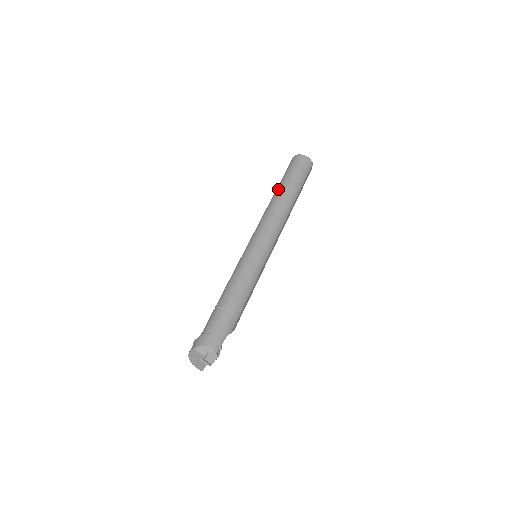
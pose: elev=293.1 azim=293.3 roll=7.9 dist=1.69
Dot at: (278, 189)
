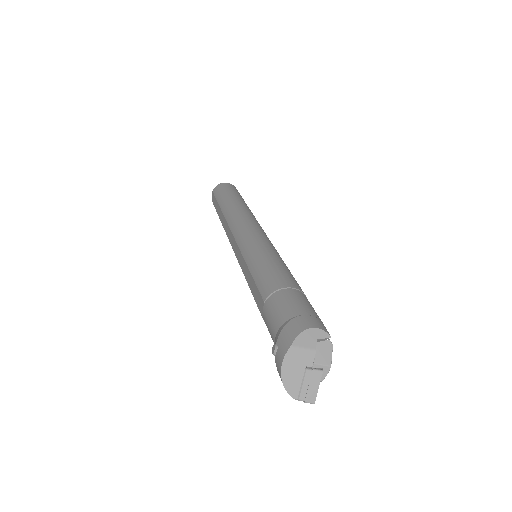
Dot at: (224, 204)
